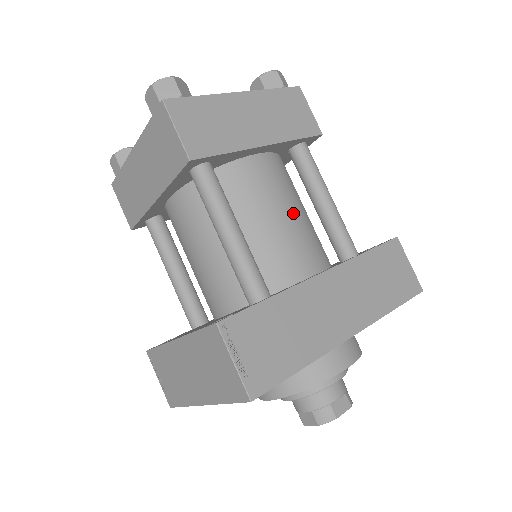
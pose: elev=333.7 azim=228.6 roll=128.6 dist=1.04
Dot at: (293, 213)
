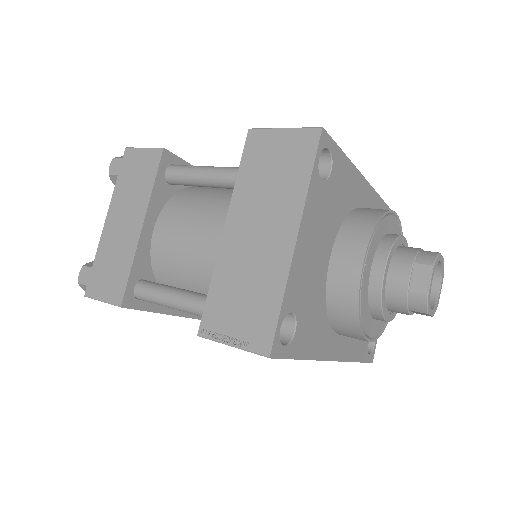
Dot at: occluded
